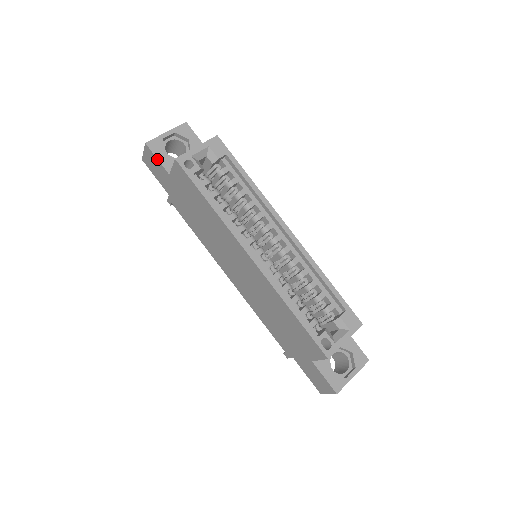
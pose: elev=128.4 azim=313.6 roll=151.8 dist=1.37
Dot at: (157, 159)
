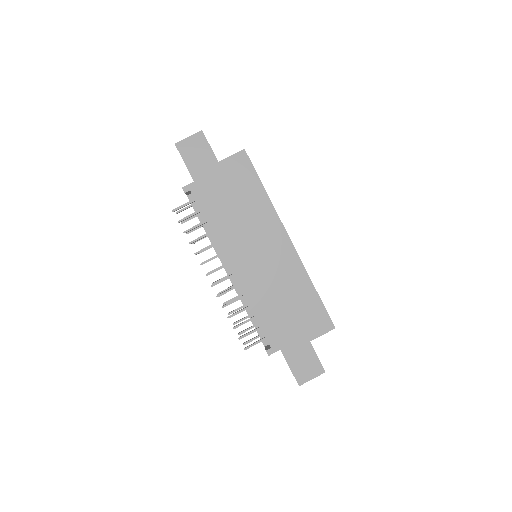
Dot at: (210, 146)
